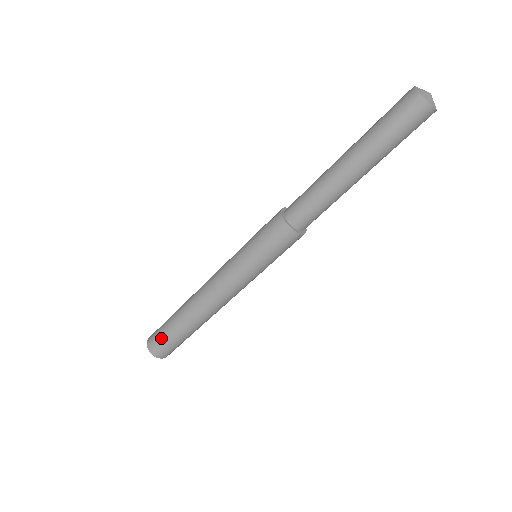
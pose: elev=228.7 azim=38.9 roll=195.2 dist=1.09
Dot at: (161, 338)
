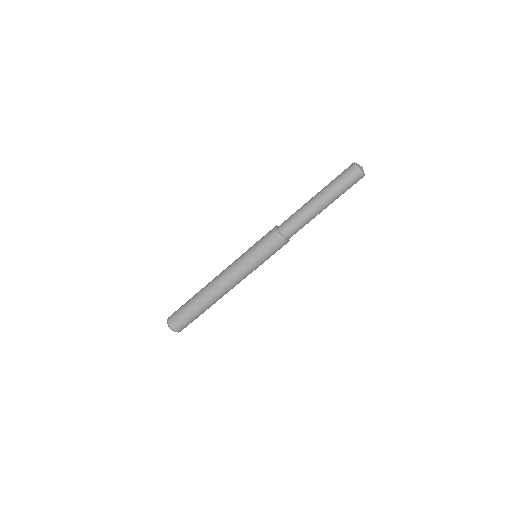
Dot at: (183, 318)
